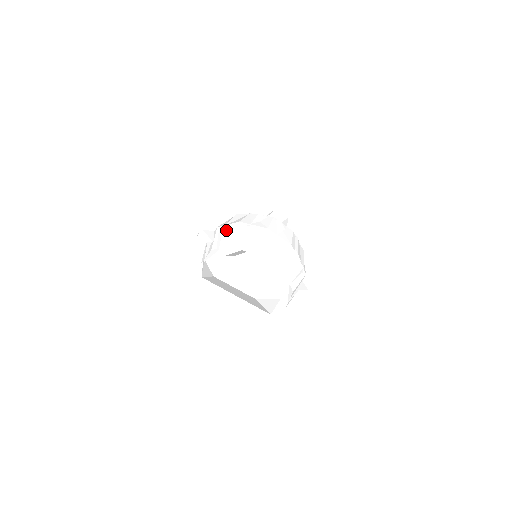
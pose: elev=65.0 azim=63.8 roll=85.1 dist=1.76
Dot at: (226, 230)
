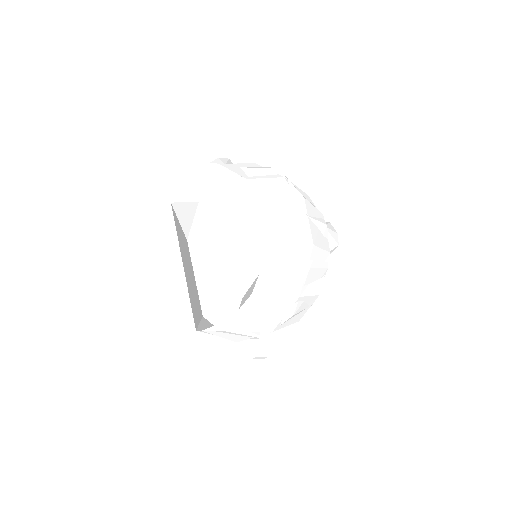
Dot at: (253, 164)
